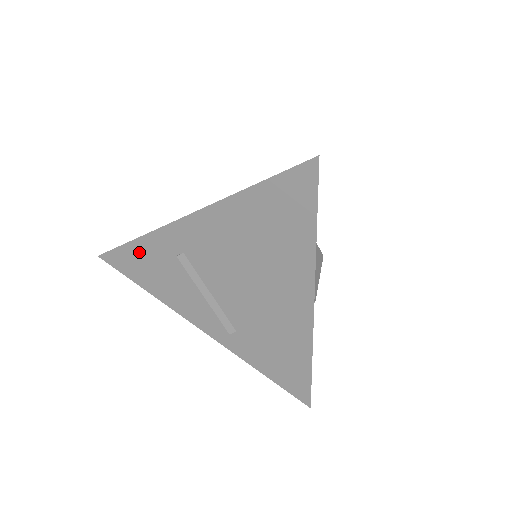
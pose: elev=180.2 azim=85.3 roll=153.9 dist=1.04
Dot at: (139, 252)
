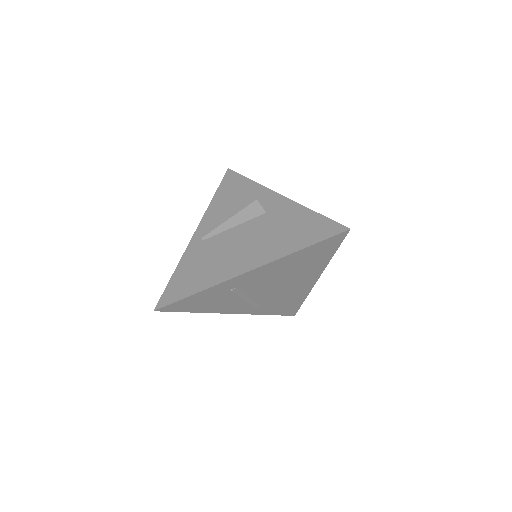
Dot at: (197, 298)
